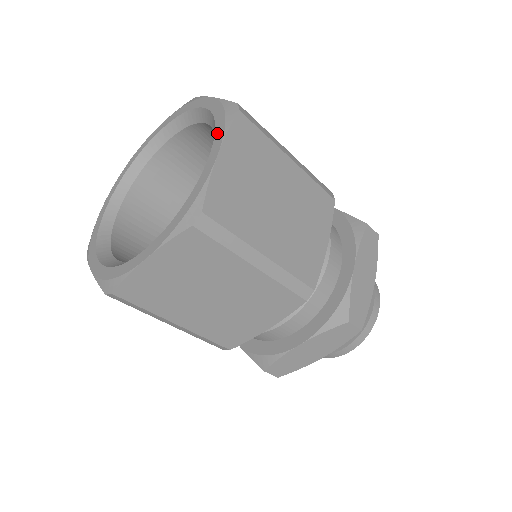
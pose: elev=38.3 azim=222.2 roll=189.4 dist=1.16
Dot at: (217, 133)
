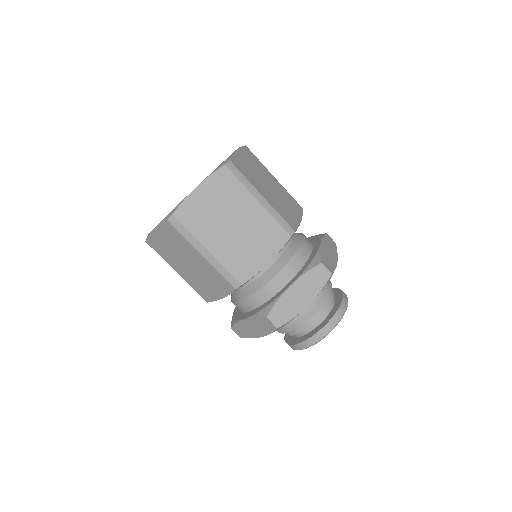
Dot at: occluded
